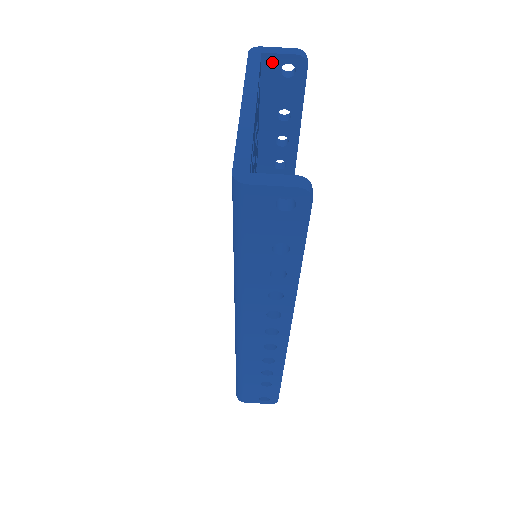
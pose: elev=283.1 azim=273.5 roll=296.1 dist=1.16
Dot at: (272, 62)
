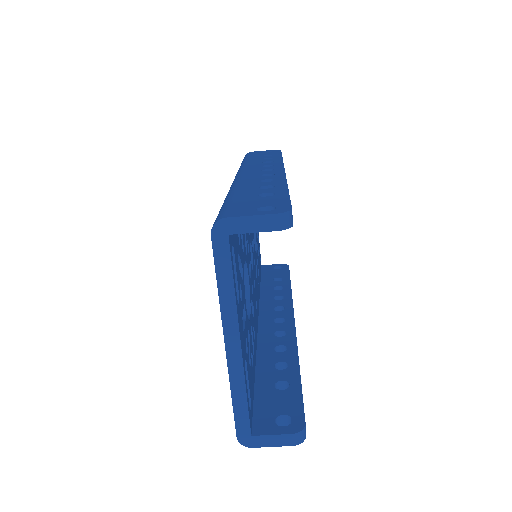
Dot at: (244, 230)
